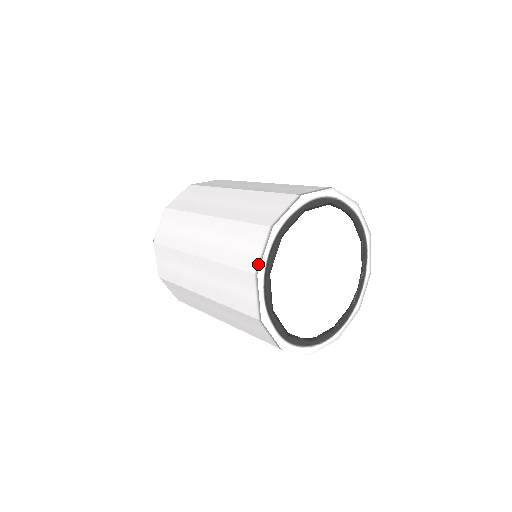
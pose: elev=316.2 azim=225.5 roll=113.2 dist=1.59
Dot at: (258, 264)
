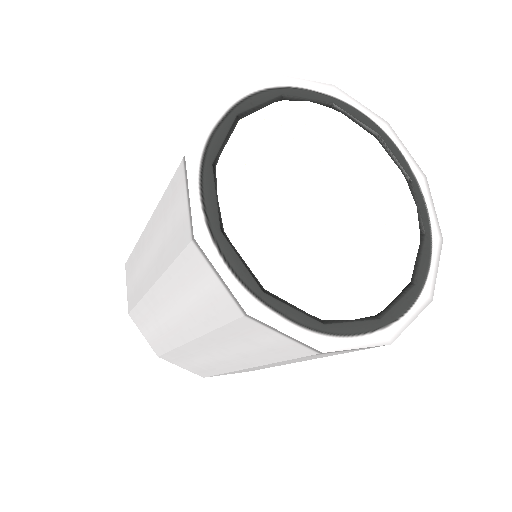
Dot at: (189, 222)
